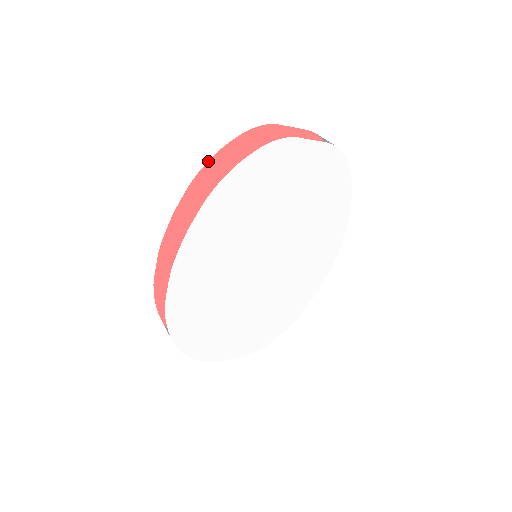
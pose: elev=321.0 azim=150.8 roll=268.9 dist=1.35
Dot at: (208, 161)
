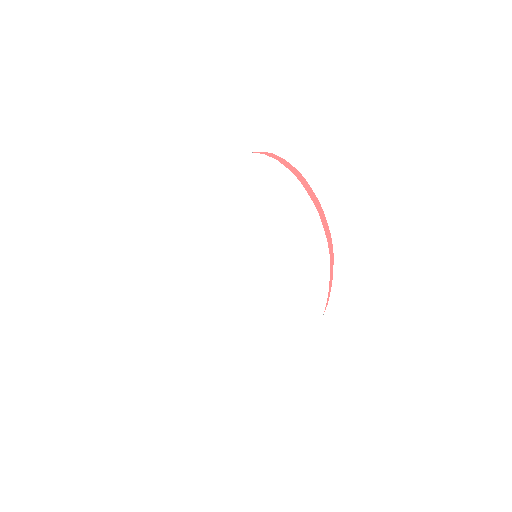
Dot at: occluded
